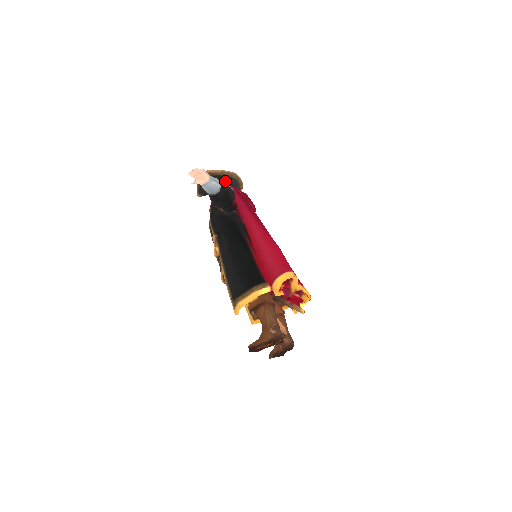
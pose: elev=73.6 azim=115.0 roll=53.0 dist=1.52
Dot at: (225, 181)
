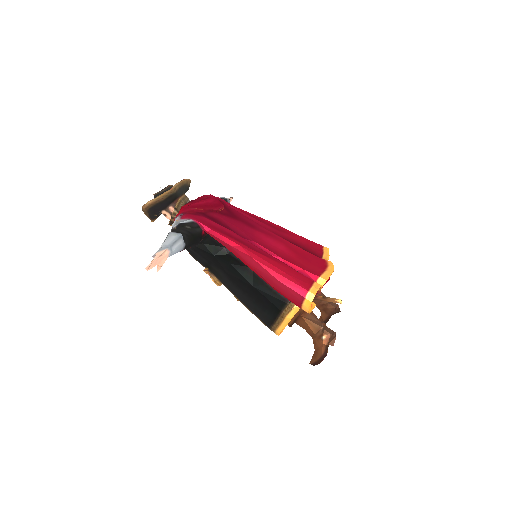
Dot at: (172, 199)
